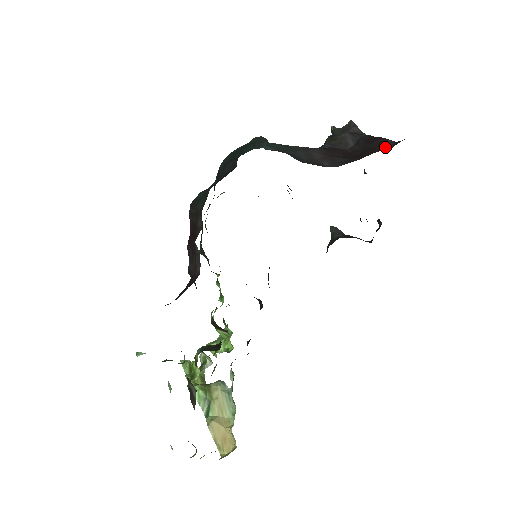
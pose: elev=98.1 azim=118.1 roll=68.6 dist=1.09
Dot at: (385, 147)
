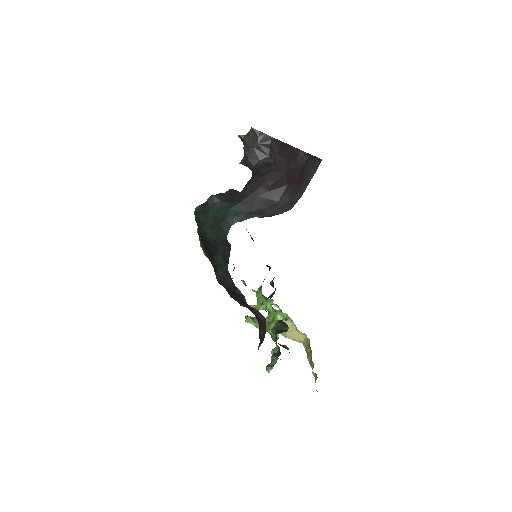
Dot at: (302, 158)
